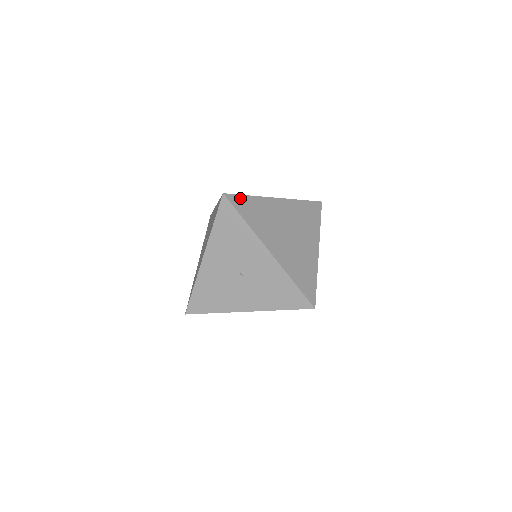
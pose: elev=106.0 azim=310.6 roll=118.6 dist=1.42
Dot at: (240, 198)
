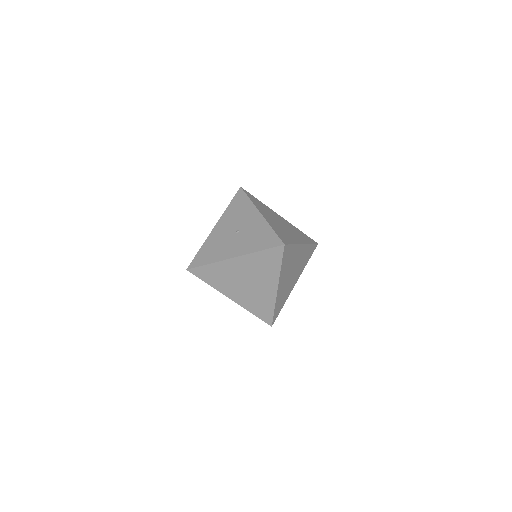
Dot at: (252, 195)
